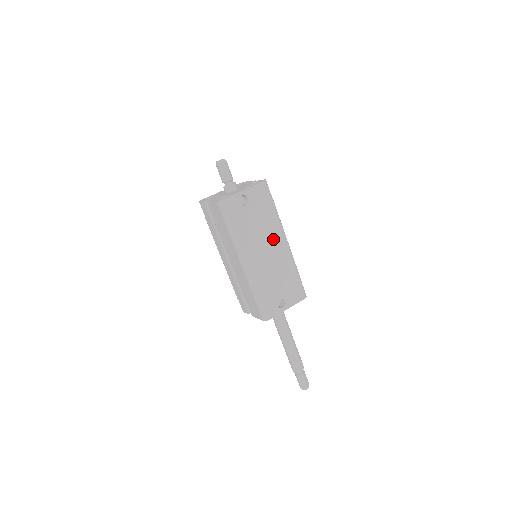
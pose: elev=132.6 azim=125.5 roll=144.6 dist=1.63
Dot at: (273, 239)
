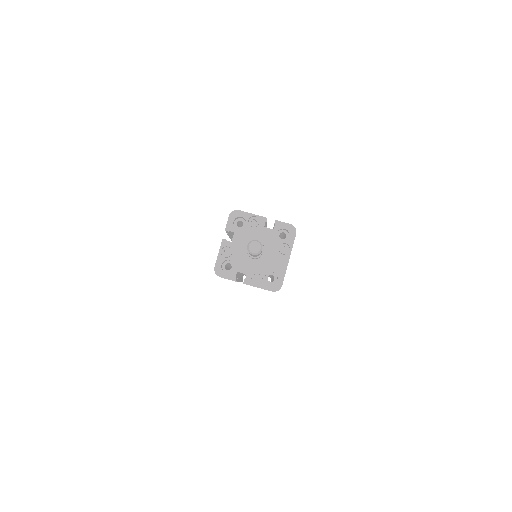
Dot at: occluded
